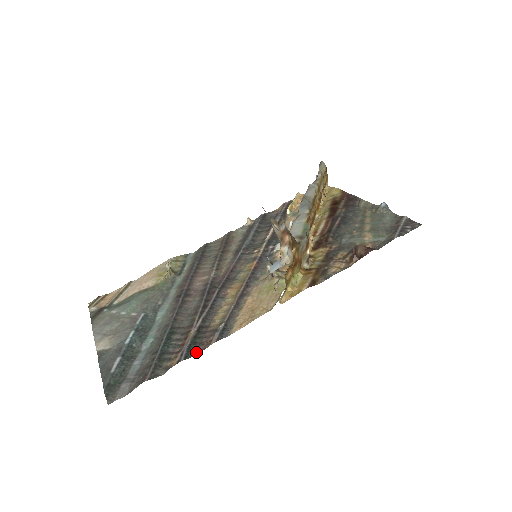
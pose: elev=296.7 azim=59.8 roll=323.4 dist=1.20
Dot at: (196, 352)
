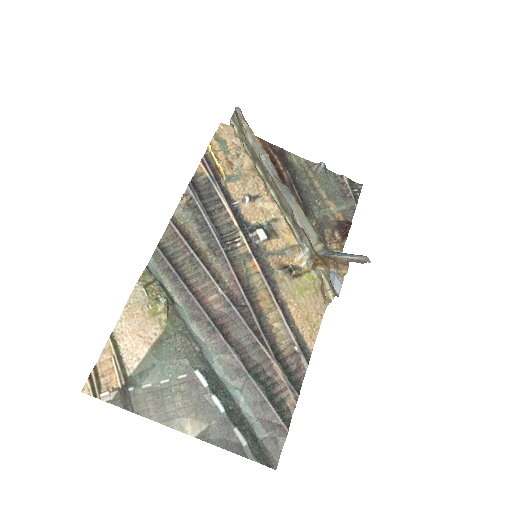
Dot at: (300, 381)
